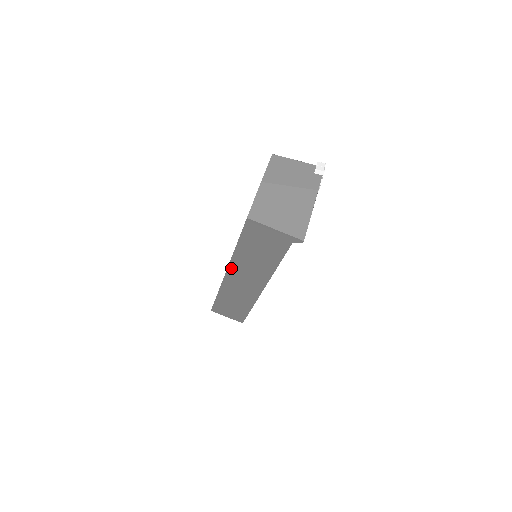
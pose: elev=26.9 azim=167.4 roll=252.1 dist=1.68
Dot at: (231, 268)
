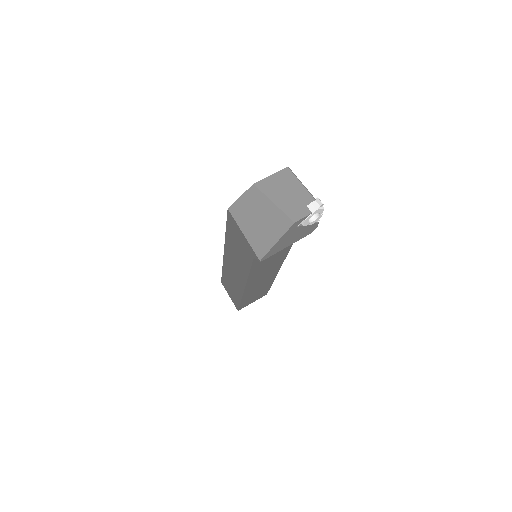
Dot at: (226, 251)
